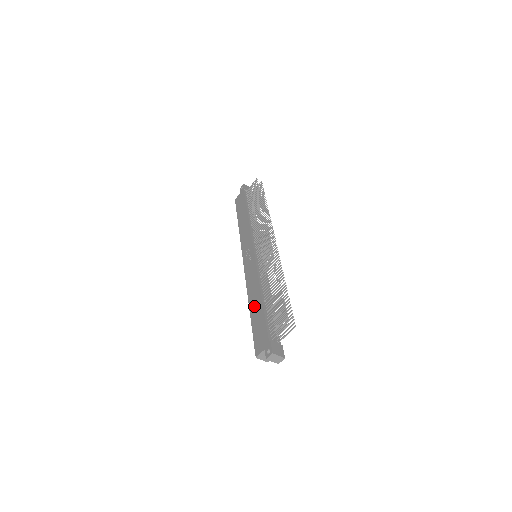
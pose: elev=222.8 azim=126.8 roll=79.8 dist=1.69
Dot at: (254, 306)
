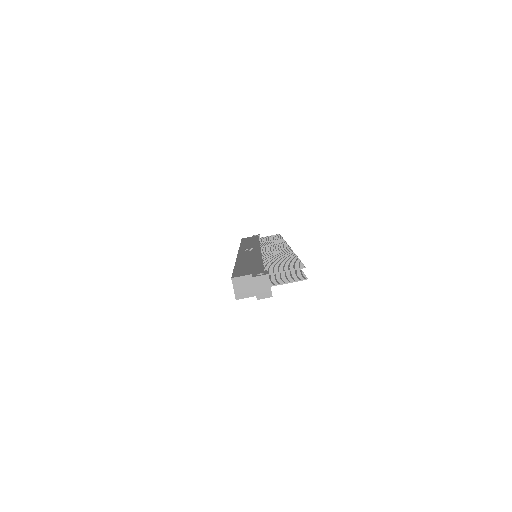
Dot at: (246, 261)
